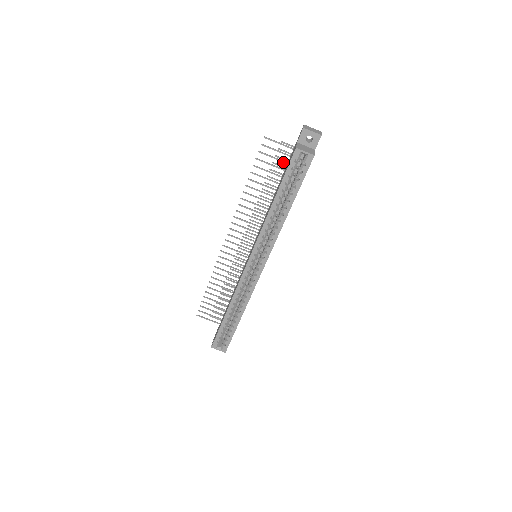
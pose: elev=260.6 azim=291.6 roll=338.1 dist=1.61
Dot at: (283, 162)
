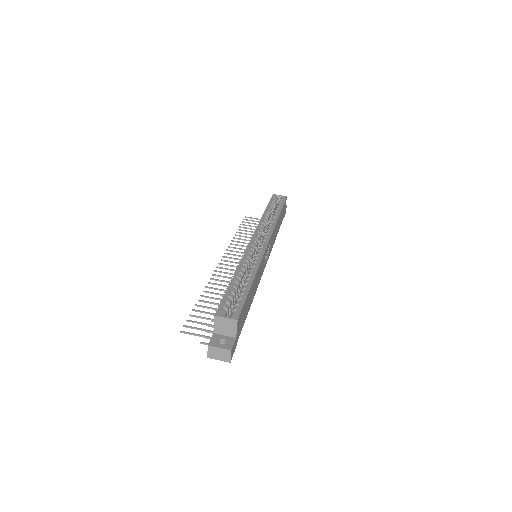
Dot at: occluded
